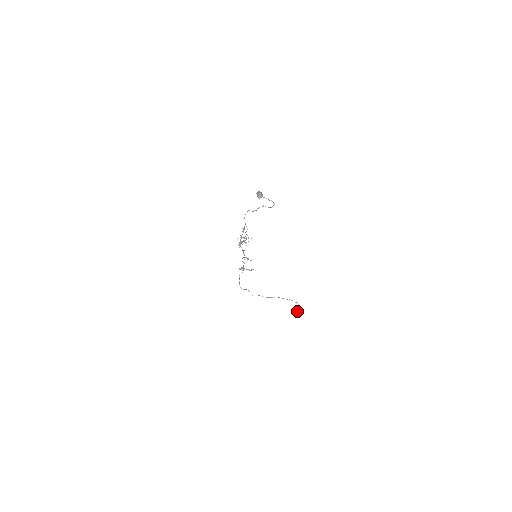
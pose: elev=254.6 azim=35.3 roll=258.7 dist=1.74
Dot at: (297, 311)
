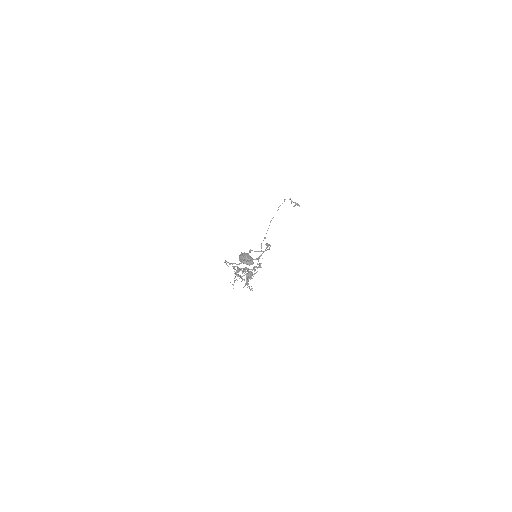
Dot at: occluded
